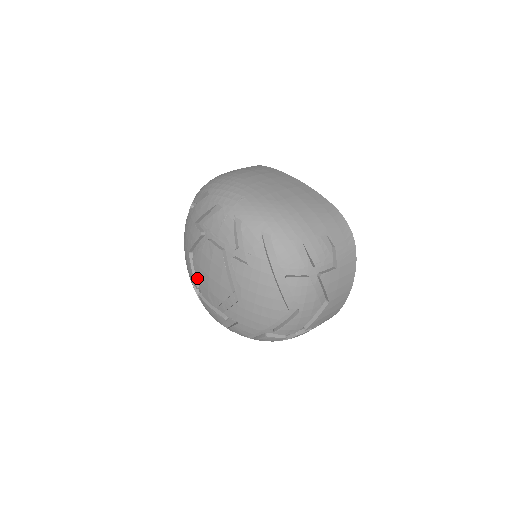
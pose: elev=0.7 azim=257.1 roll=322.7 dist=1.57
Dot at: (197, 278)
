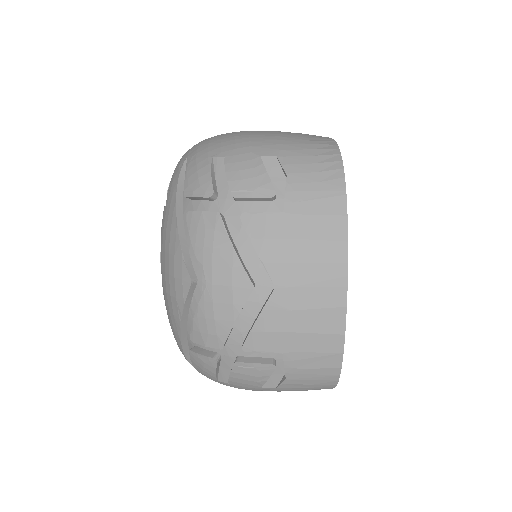
Dot at: occluded
